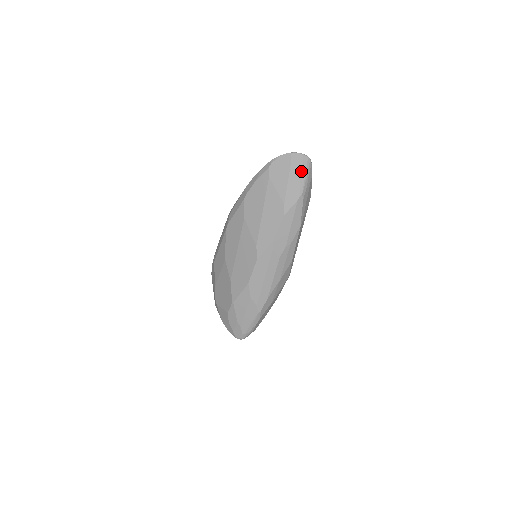
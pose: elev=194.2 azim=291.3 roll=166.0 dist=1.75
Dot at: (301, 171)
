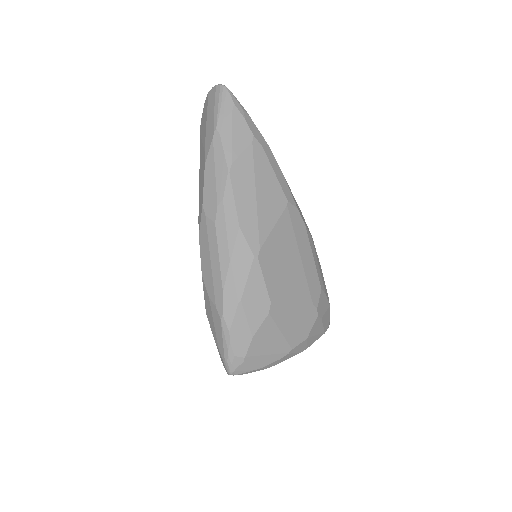
Dot at: (214, 104)
